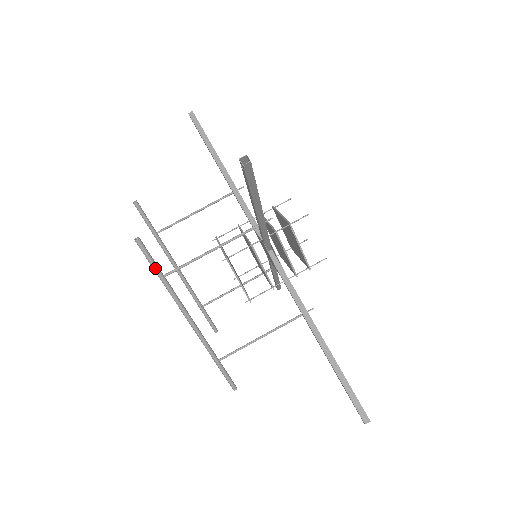
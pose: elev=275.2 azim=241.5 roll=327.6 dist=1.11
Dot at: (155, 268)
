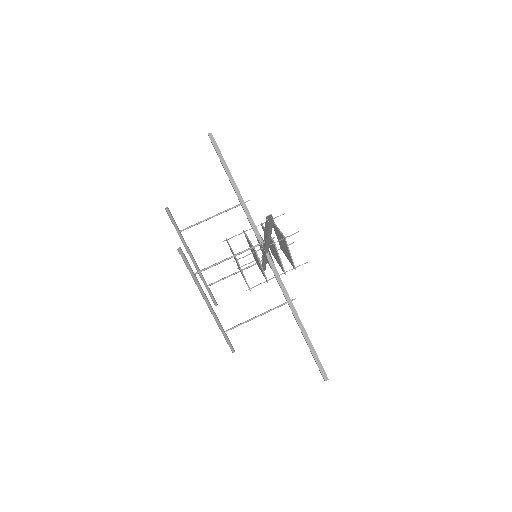
Dot at: (189, 269)
